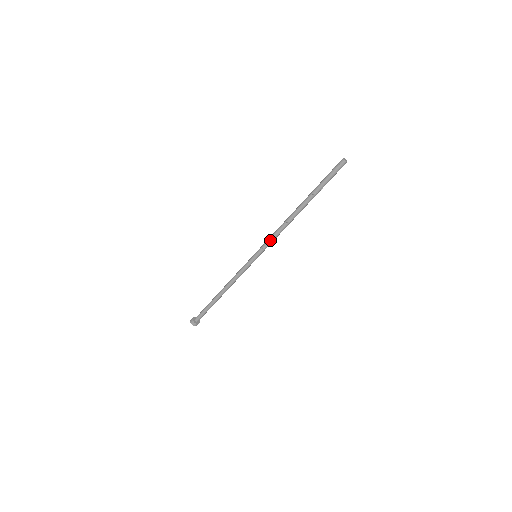
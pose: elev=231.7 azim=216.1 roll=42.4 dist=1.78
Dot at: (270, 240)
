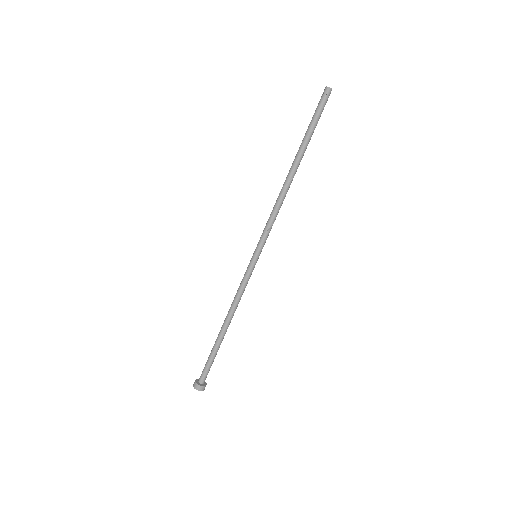
Dot at: (266, 224)
